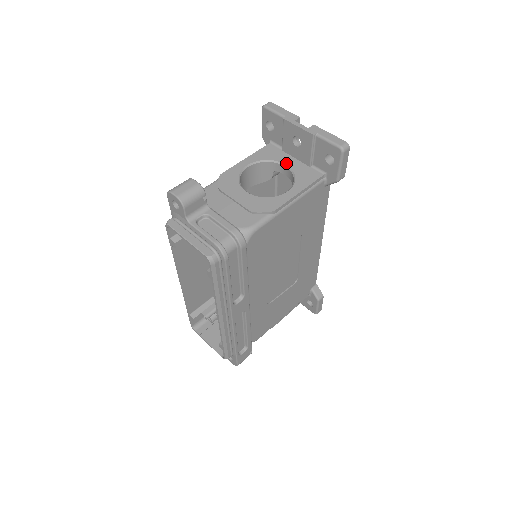
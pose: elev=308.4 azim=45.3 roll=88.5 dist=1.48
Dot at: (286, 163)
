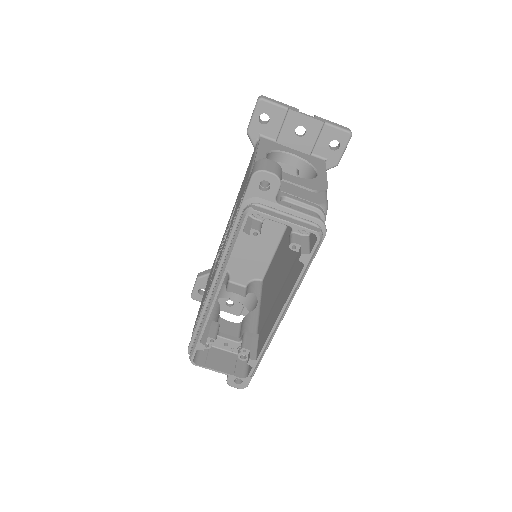
Dot at: (291, 152)
